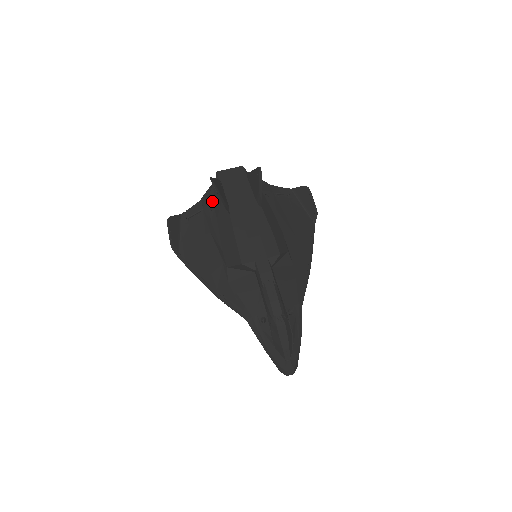
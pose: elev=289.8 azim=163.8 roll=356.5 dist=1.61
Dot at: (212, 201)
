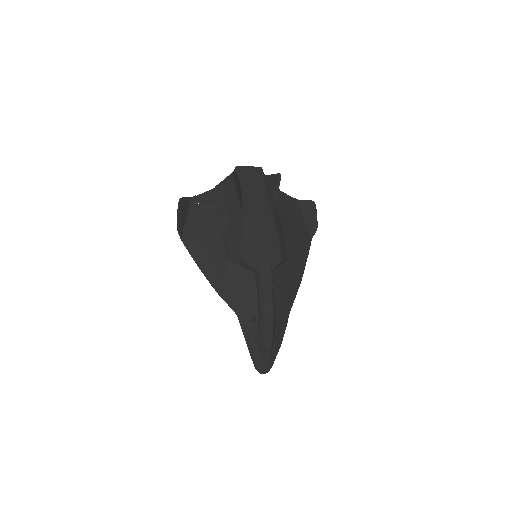
Dot at: (226, 193)
